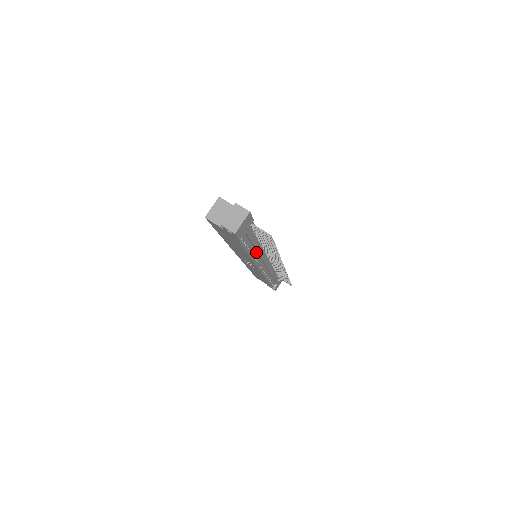
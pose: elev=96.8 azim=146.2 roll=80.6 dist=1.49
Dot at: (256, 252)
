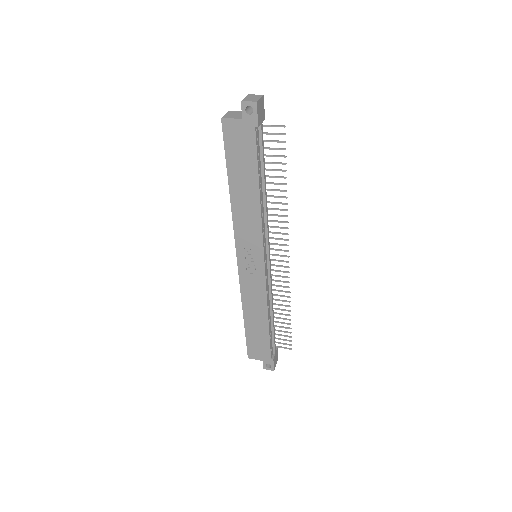
Dot at: (263, 207)
